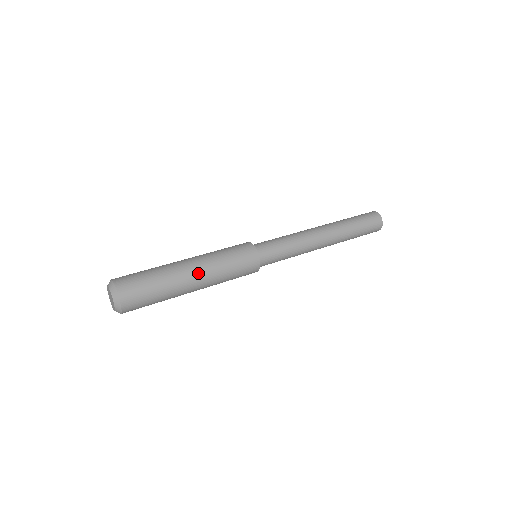
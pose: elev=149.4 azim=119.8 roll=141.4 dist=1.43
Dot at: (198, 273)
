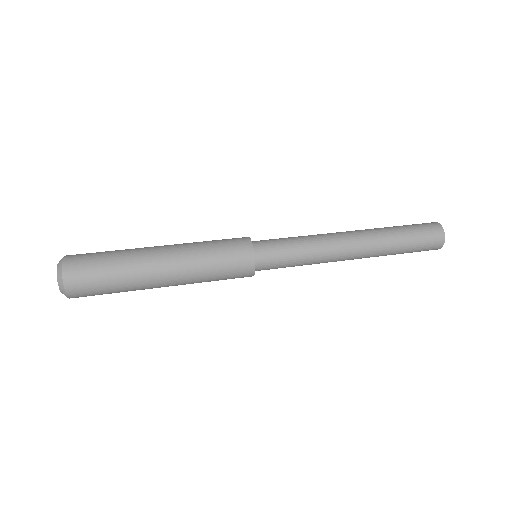
Dot at: (169, 270)
